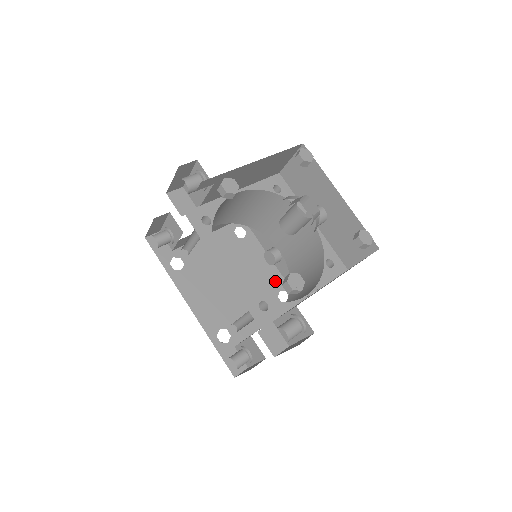
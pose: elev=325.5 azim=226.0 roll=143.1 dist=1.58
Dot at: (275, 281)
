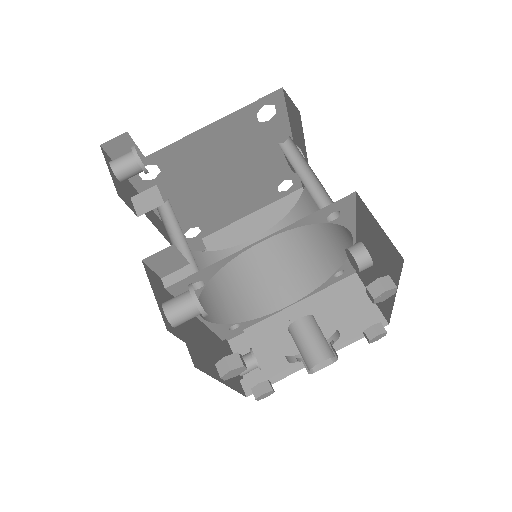
Dot at: (284, 171)
